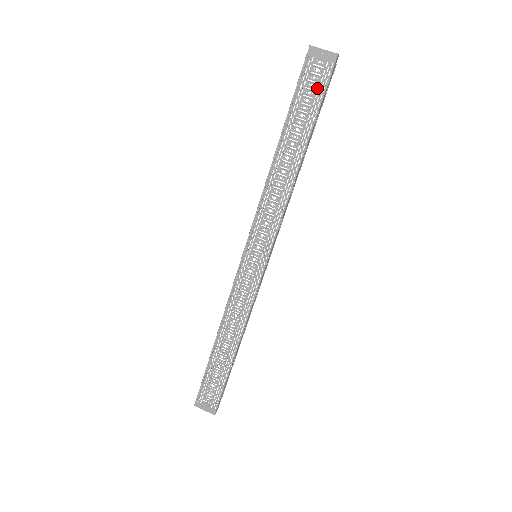
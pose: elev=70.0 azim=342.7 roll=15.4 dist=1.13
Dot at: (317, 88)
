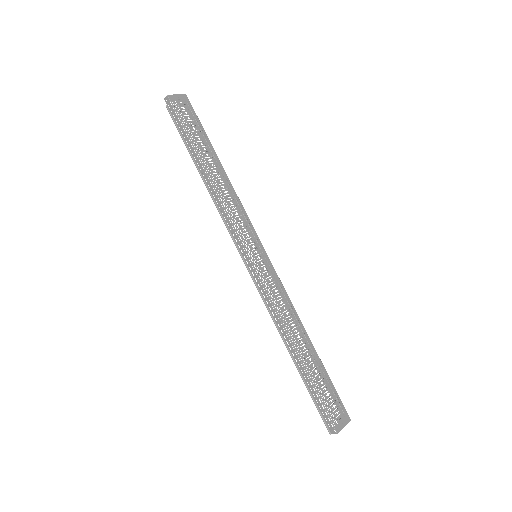
Dot at: (193, 118)
